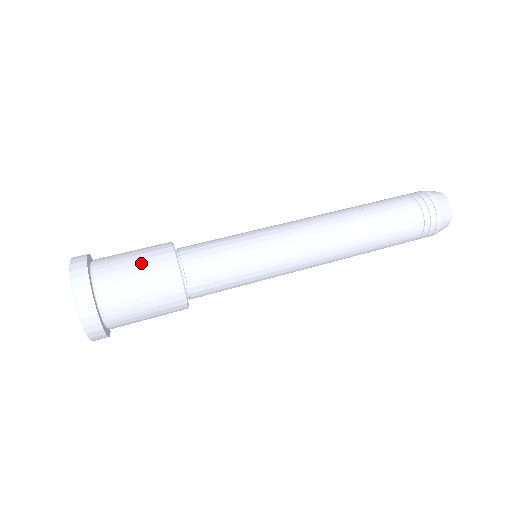
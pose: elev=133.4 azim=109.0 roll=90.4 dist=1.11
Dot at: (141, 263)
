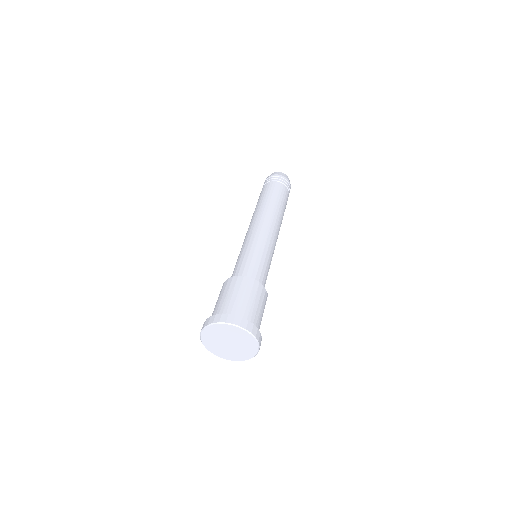
Dot at: (225, 293)
